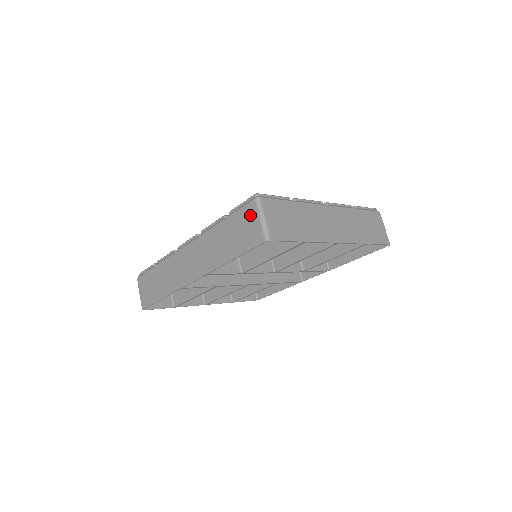
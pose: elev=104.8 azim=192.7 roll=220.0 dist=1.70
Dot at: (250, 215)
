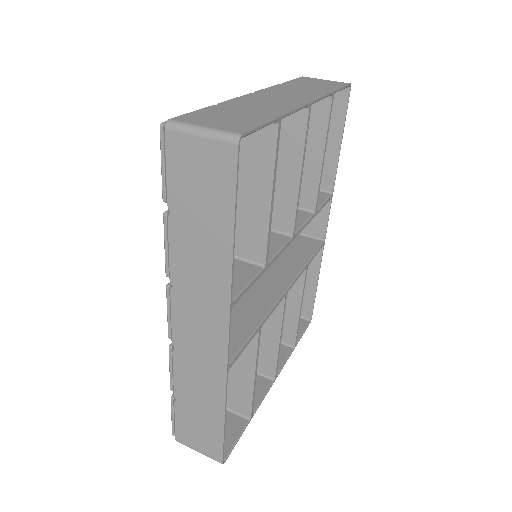
Dot at: (184, 153)
